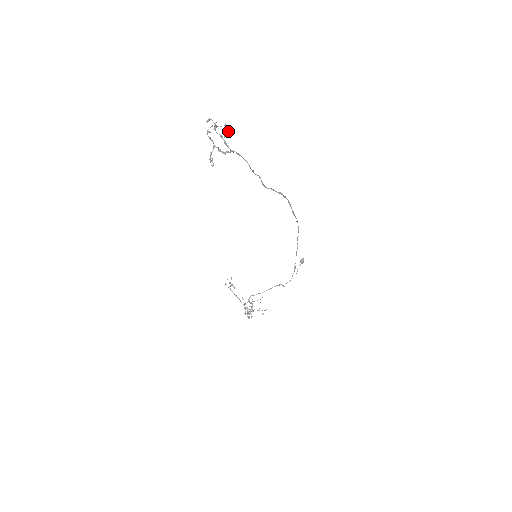
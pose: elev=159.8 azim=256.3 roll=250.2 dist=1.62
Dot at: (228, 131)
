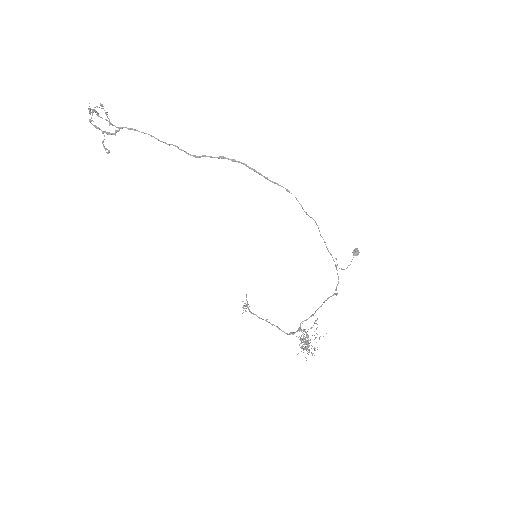
Dot at: occluded
